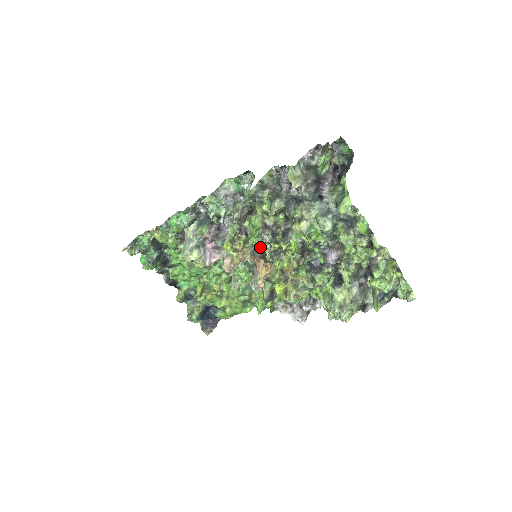
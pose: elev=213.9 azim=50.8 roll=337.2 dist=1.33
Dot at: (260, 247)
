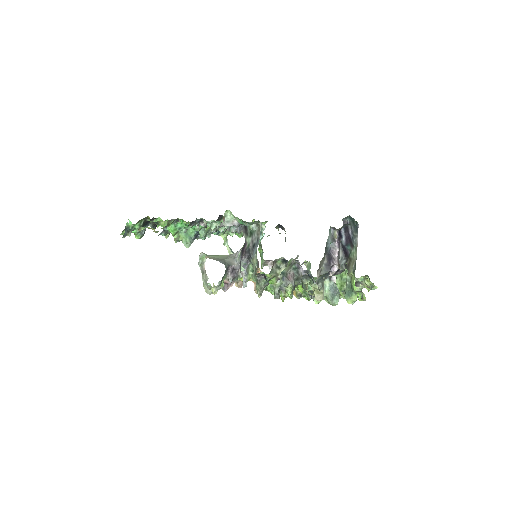
Dot at: occluded
